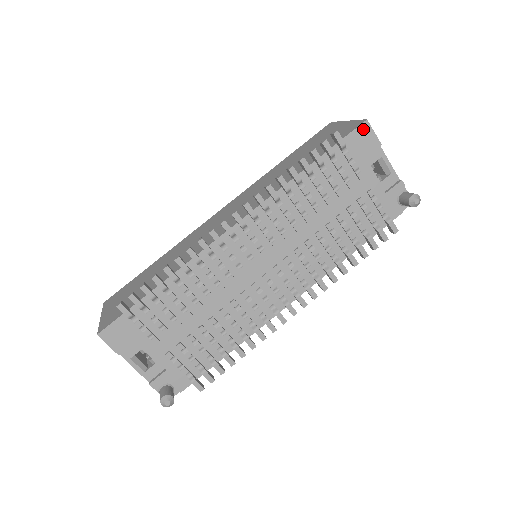
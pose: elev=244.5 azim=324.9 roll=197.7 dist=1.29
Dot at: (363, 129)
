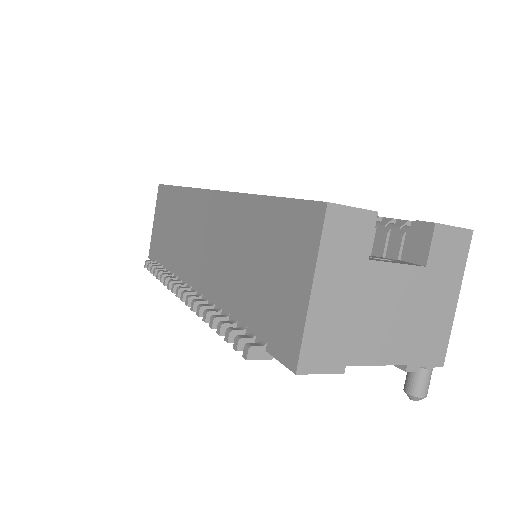
Dot at: occluded
